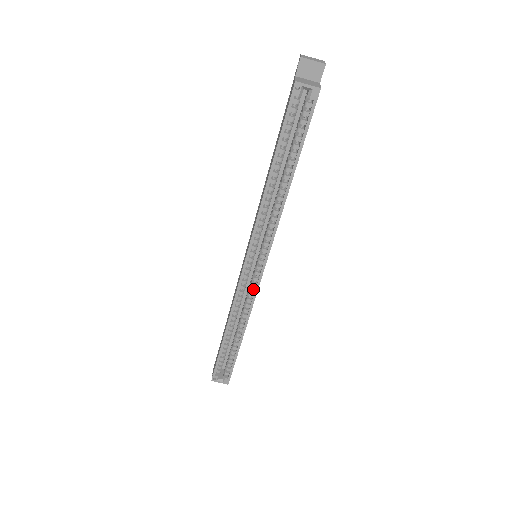
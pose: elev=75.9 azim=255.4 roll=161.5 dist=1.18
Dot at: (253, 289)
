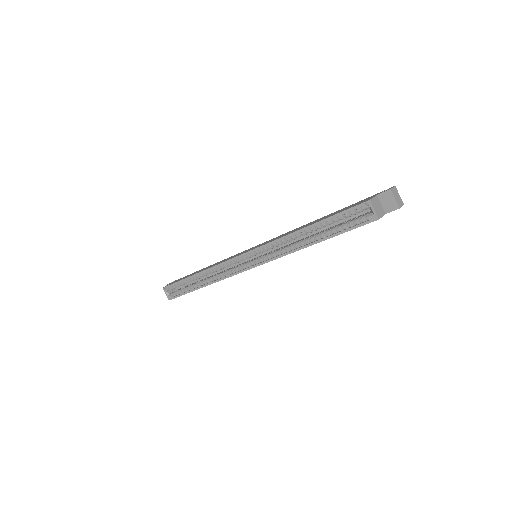
Dot at: (234, 271)
